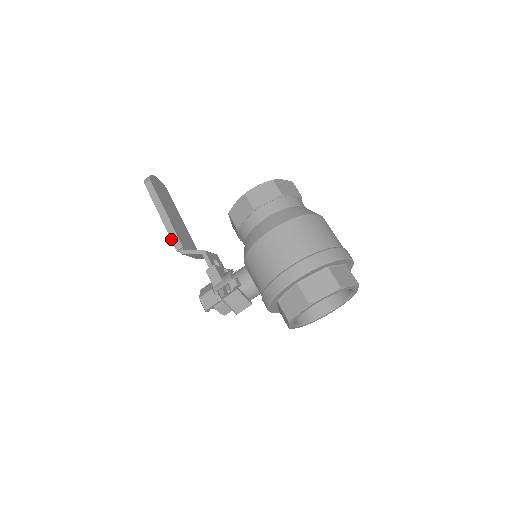
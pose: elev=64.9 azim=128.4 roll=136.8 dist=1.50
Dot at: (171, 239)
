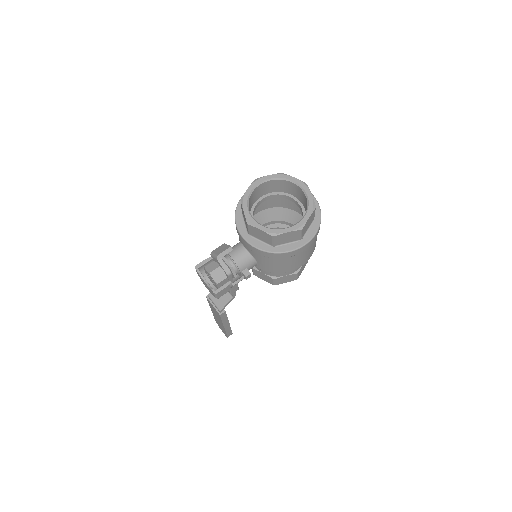
Dot at: occluded
